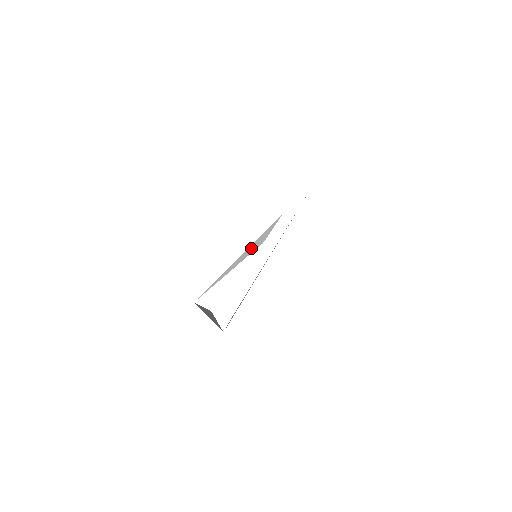
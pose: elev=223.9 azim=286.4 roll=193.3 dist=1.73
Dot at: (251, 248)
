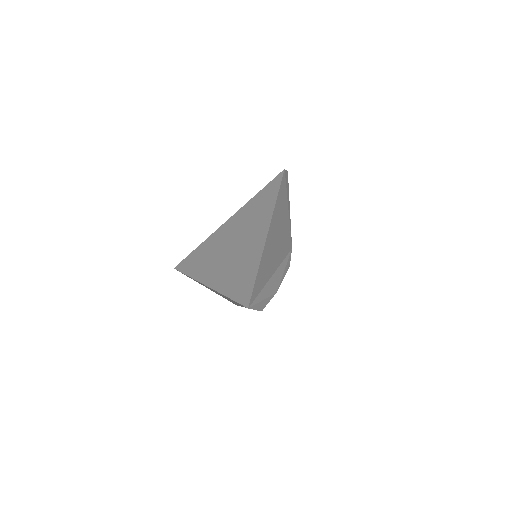
Dot at: (226, 298)
